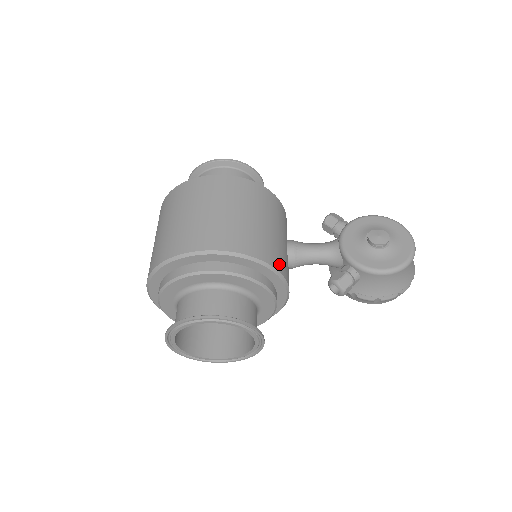
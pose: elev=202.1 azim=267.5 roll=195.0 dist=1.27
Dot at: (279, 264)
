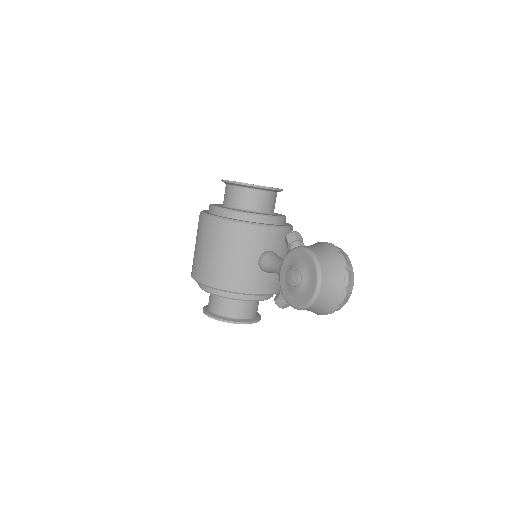
Dot at: (238, 286)
